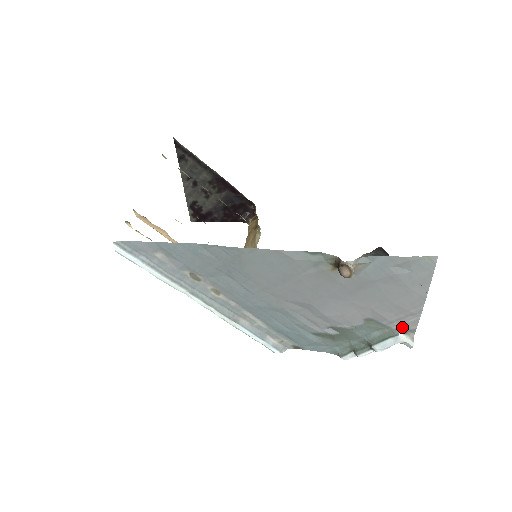
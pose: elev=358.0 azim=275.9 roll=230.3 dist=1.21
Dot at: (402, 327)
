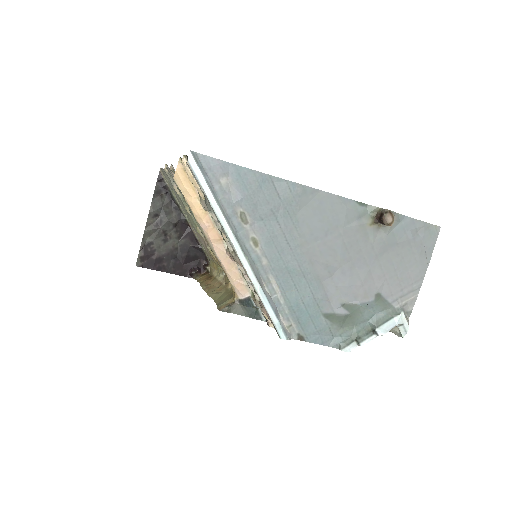
Dot at: (402, 307)
